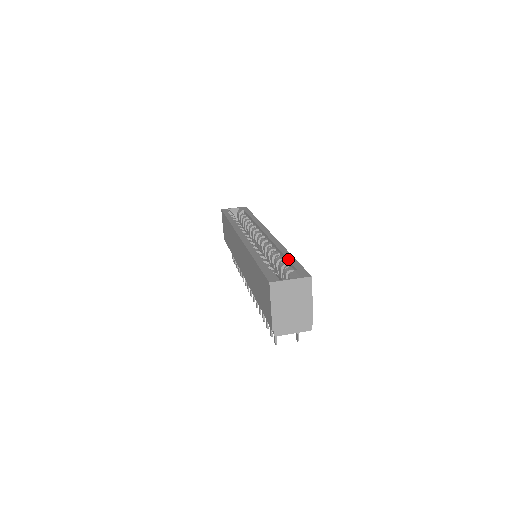
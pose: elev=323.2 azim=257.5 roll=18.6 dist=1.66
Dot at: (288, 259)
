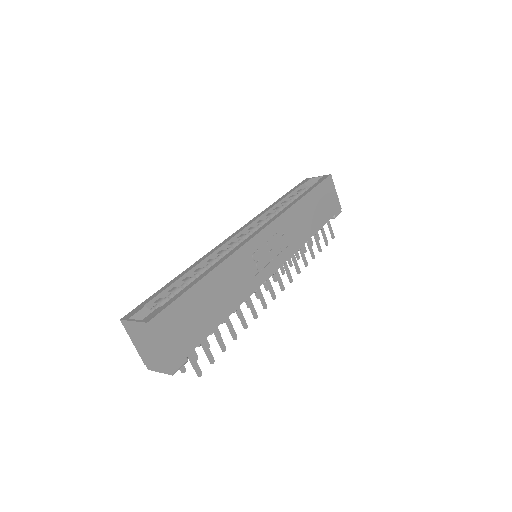
Dot at: (186, 286)
